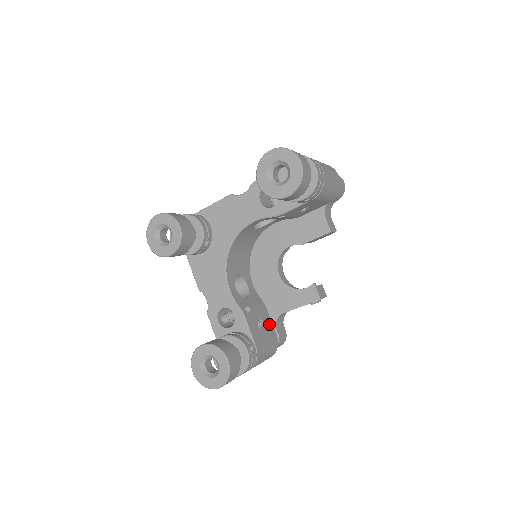
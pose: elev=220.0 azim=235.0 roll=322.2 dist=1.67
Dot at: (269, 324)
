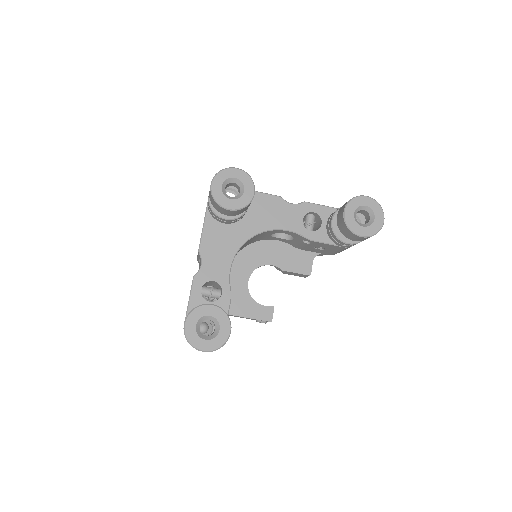
Dot at: occluded
